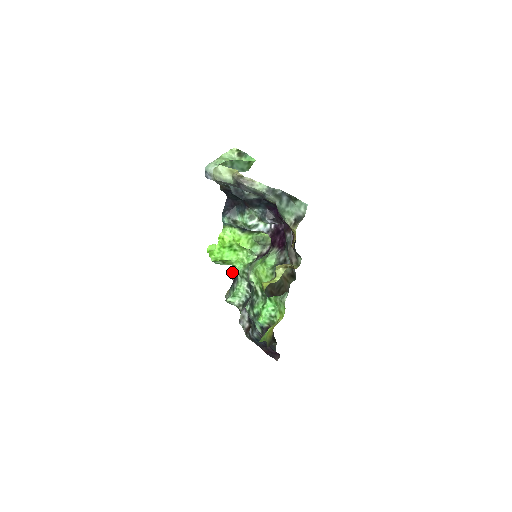
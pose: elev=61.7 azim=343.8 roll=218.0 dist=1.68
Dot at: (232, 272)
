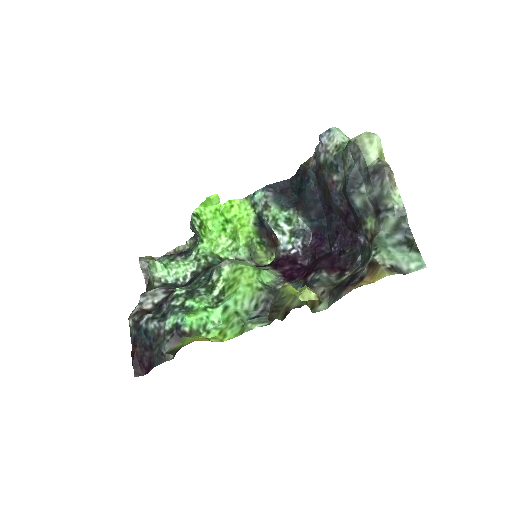
Dot at: occluded
